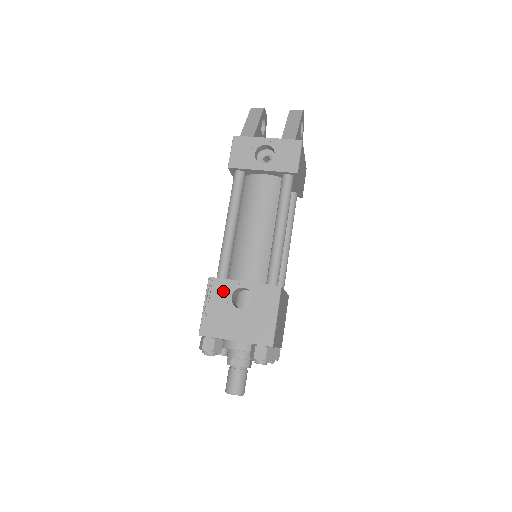
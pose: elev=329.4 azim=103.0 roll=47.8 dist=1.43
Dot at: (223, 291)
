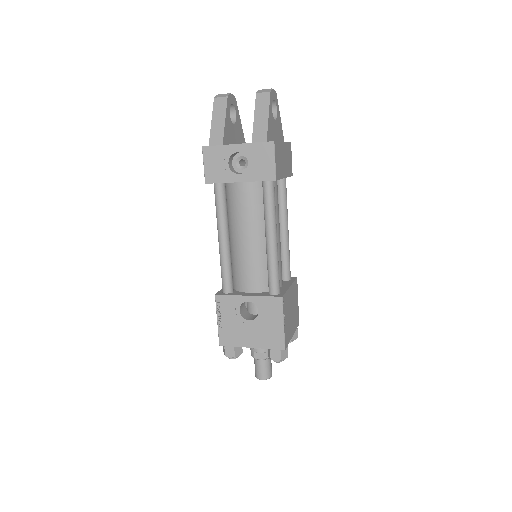
Dot at: (231, 306)
